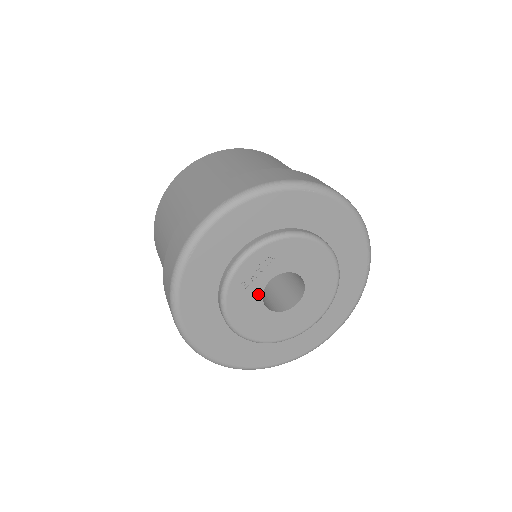
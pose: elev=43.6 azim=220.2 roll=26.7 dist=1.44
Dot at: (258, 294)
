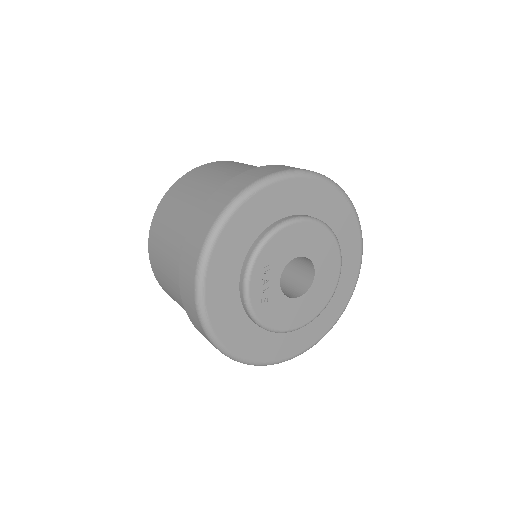
Dot at: (280, 296)
